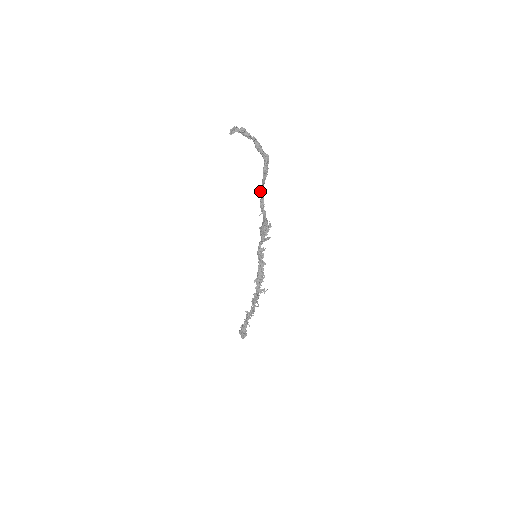
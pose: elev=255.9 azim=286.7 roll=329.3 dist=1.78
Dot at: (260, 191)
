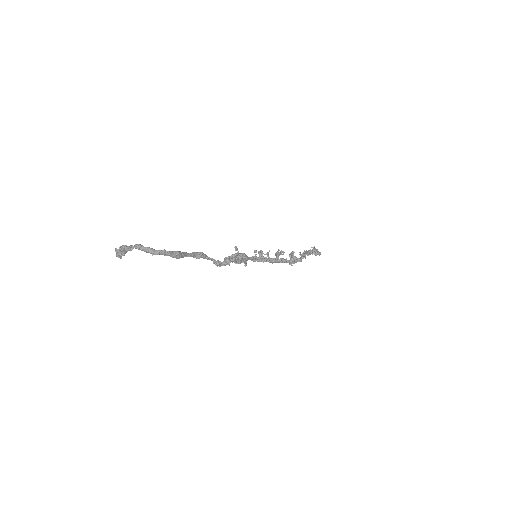
Dot at: occluded
